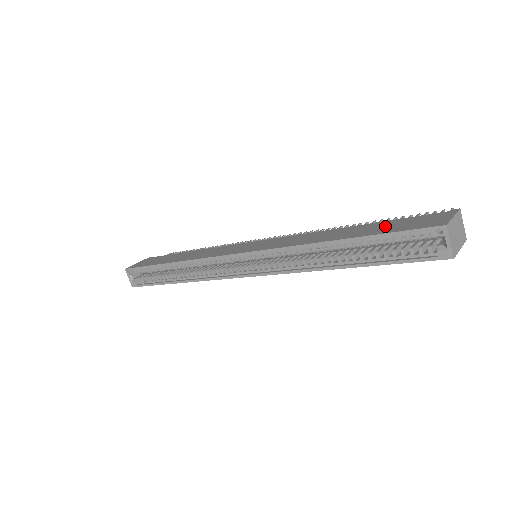
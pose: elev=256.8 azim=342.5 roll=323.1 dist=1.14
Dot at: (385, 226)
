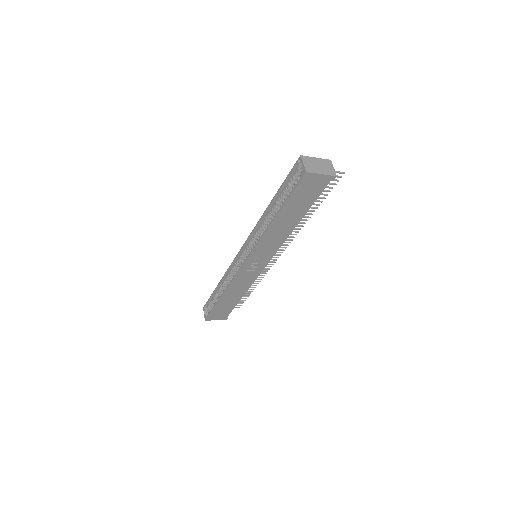
Dot at: occluded
